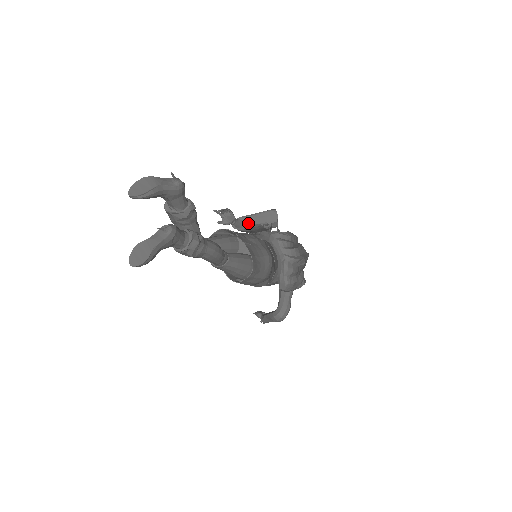
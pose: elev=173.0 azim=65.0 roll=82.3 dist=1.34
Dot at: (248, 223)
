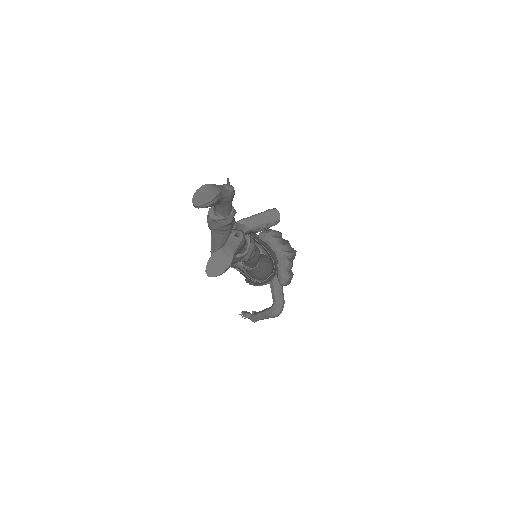
Dot at: (252, 224)
